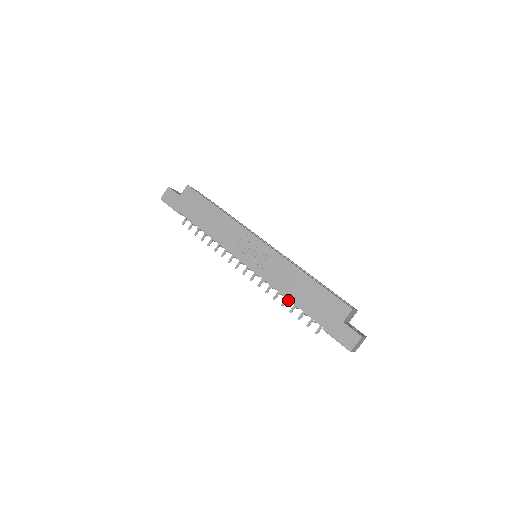
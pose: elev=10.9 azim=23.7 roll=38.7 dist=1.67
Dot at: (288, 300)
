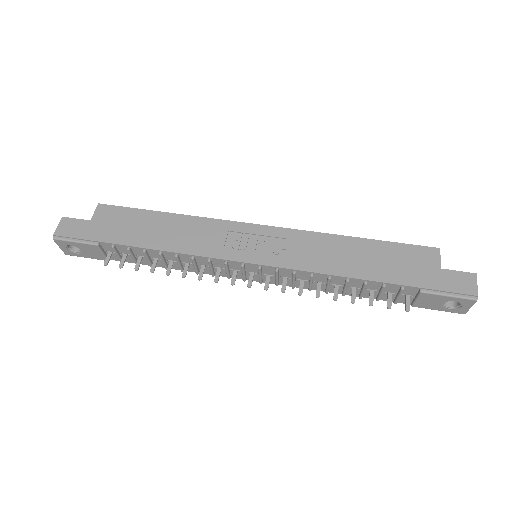
Dot at: (347, 279)
